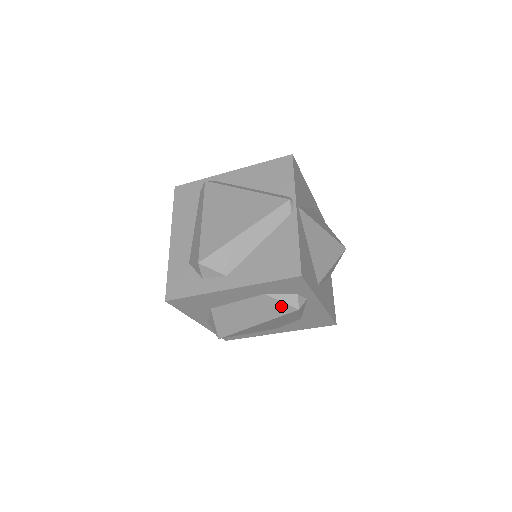
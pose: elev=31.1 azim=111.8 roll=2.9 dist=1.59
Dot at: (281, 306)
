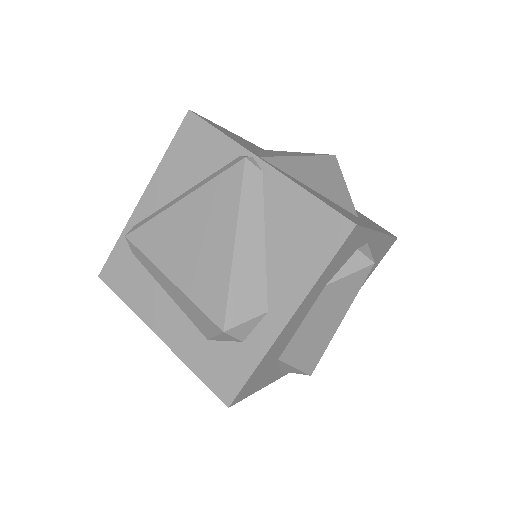
Dot at: (352, 279)
